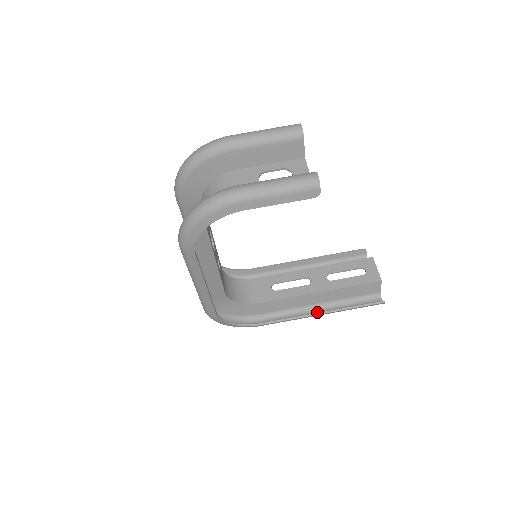
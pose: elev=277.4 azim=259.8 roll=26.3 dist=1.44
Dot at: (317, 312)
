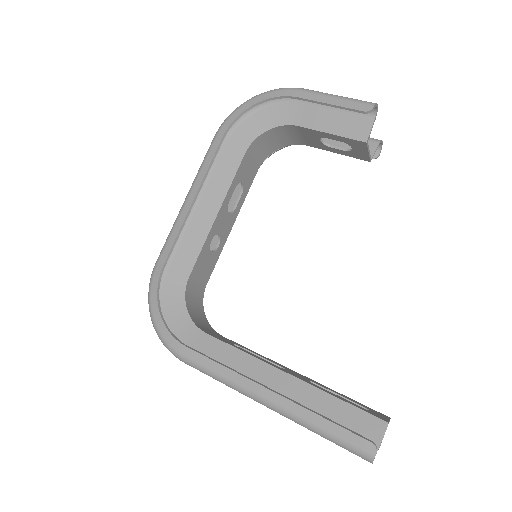
Dot at: (263, 400)
